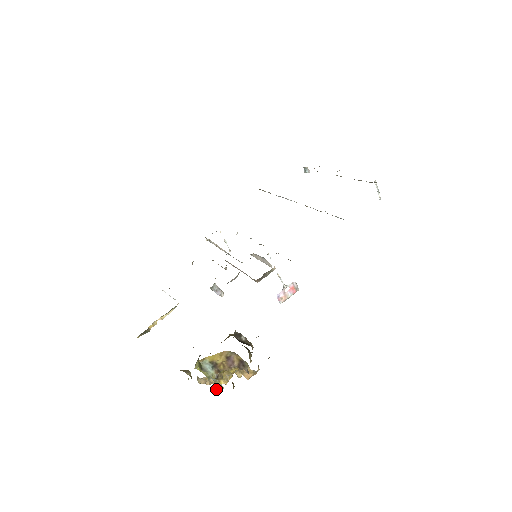
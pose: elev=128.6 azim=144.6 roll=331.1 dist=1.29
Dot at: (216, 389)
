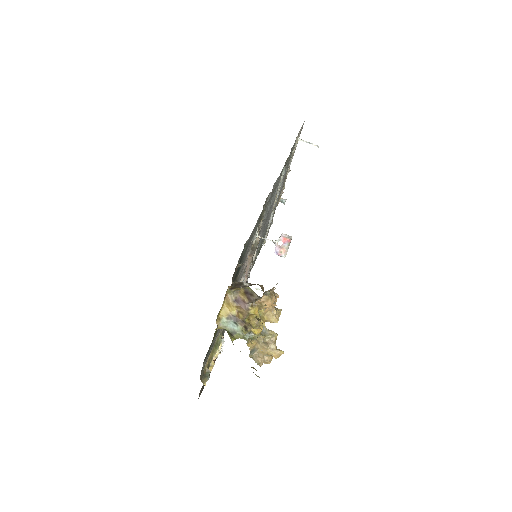
Dot at: (275, 356)
